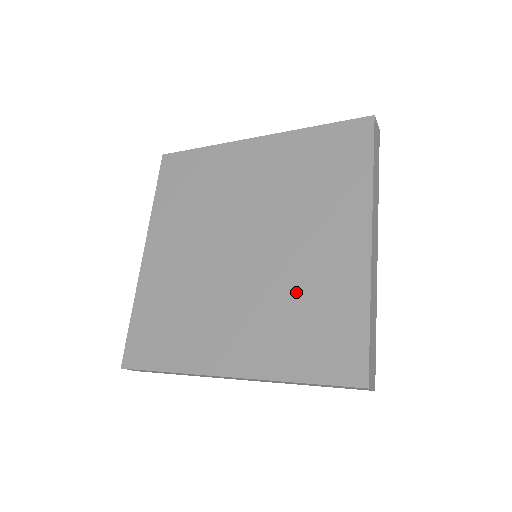
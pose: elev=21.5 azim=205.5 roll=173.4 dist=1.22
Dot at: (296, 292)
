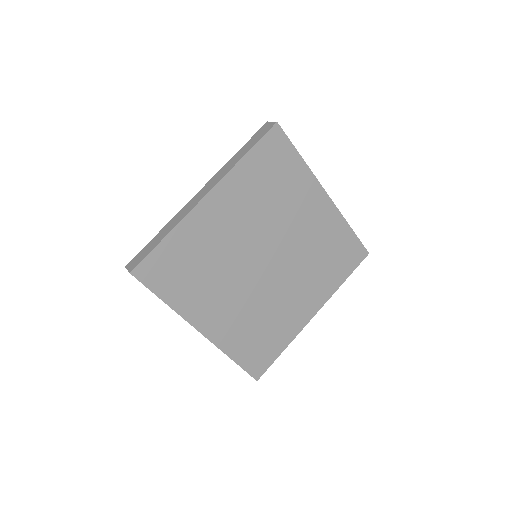
Dot at: (268, 315)
